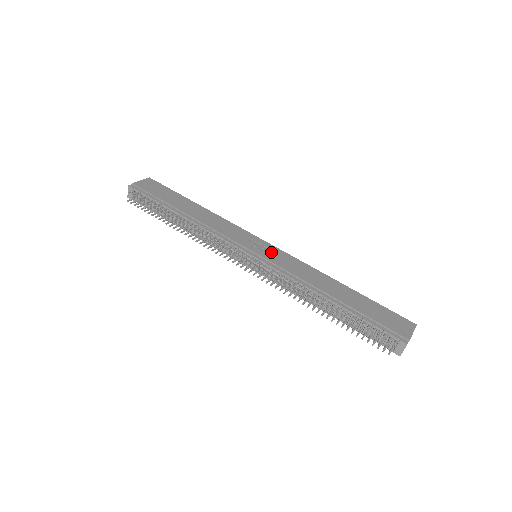
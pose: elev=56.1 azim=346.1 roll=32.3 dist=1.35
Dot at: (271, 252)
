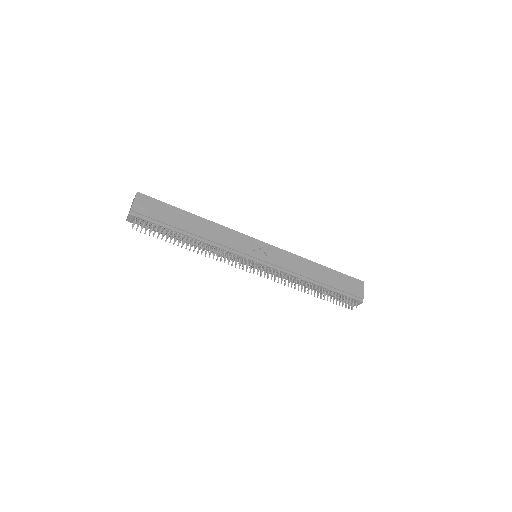
Dot at: (268, 252)
